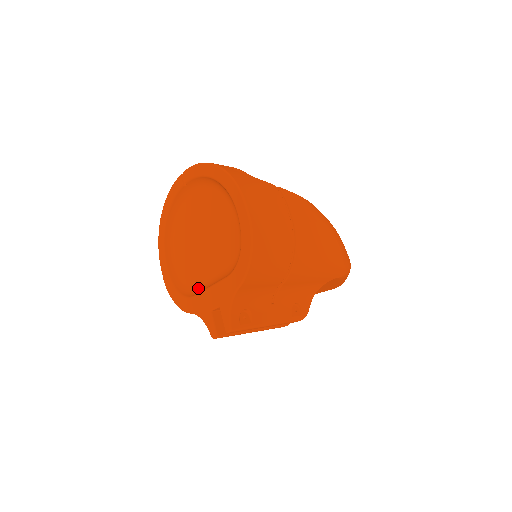
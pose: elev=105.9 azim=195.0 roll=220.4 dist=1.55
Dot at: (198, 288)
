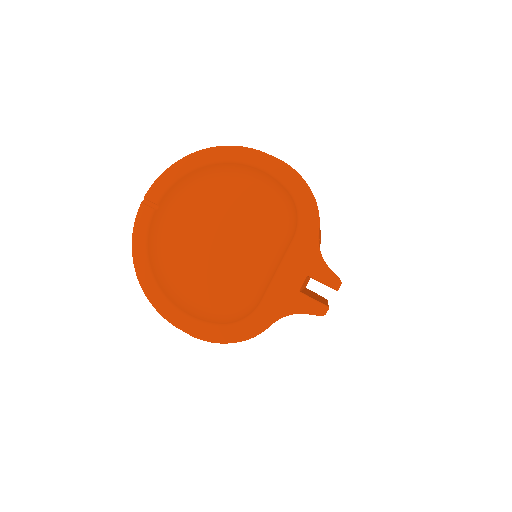
Dot at: (255, 295)
